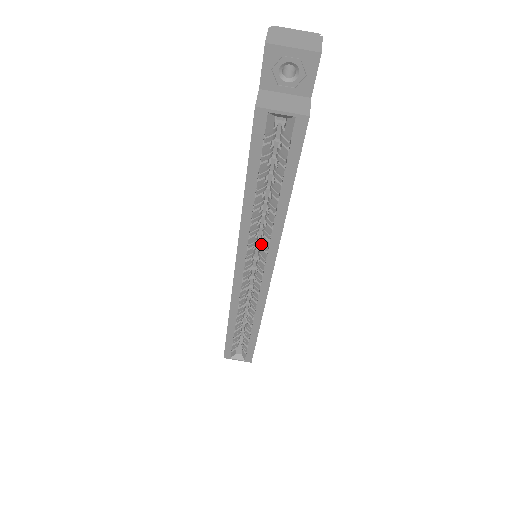
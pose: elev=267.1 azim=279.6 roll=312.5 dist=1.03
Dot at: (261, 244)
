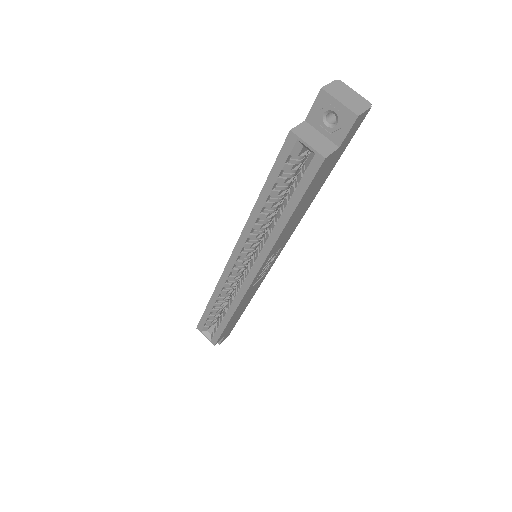
Dot at: (259, 245)
